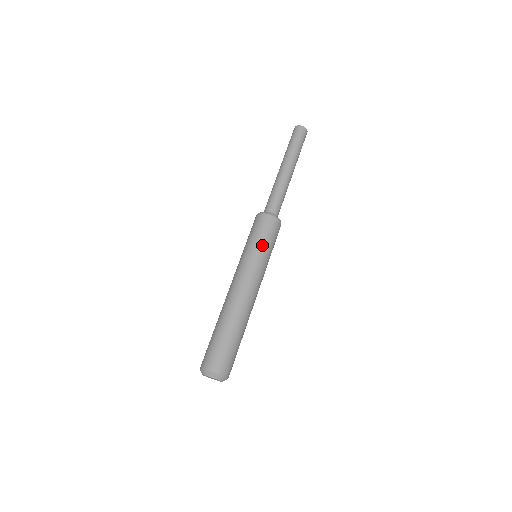
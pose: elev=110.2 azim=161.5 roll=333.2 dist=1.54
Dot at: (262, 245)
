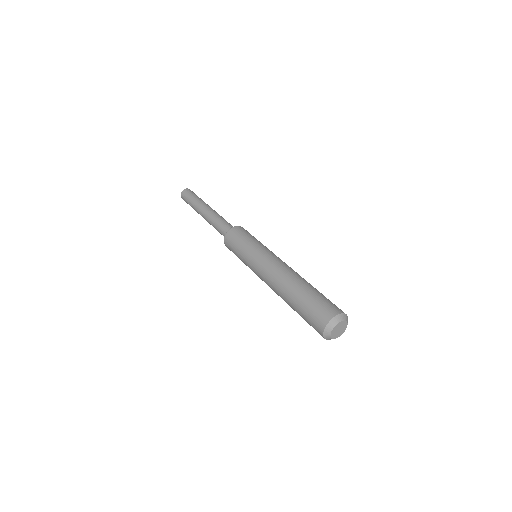
Dot at: occluded
